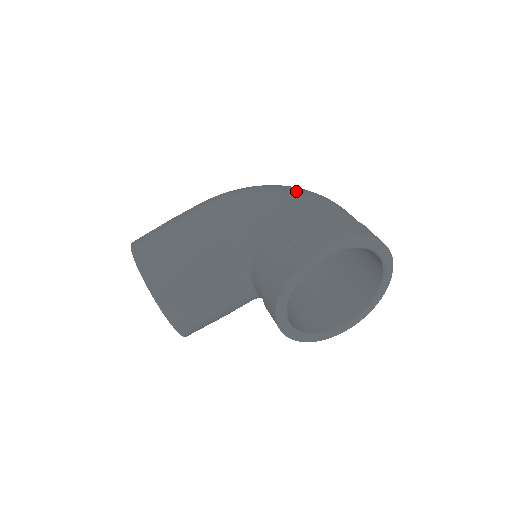
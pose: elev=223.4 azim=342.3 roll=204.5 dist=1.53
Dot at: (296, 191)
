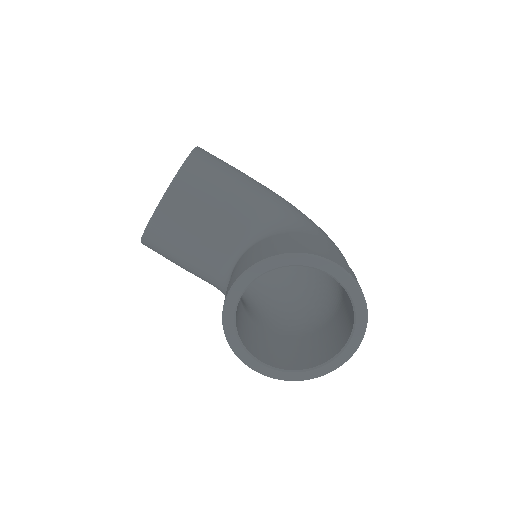
Dot at: occluded
